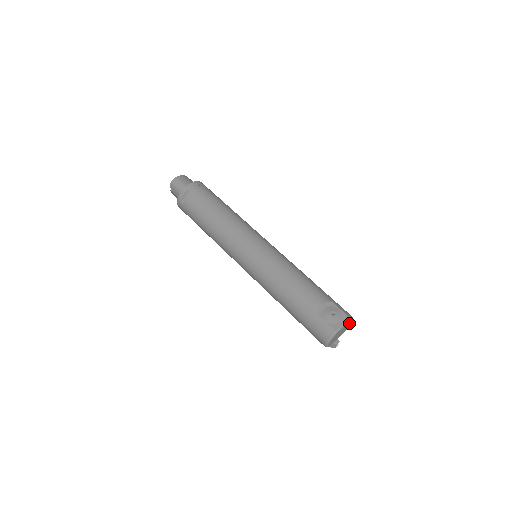
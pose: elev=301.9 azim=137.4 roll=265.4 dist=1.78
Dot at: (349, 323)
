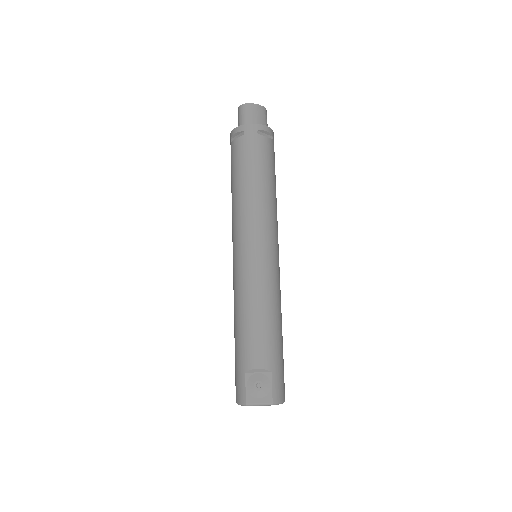
Dot at: occluded
